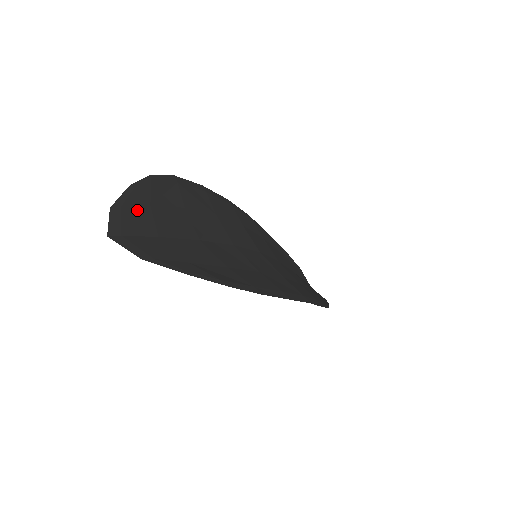
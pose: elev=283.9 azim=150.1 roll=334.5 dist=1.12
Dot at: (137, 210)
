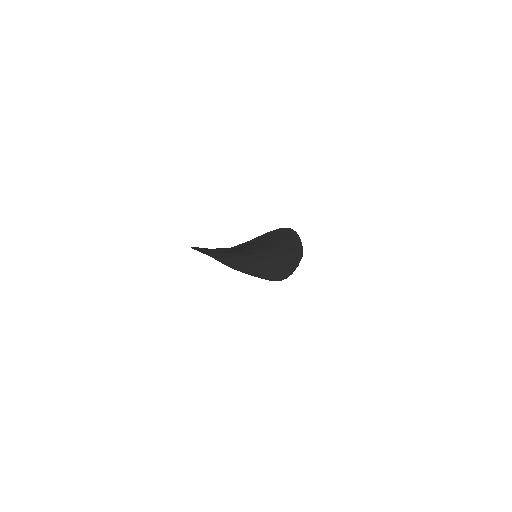
Dot at: occluded
